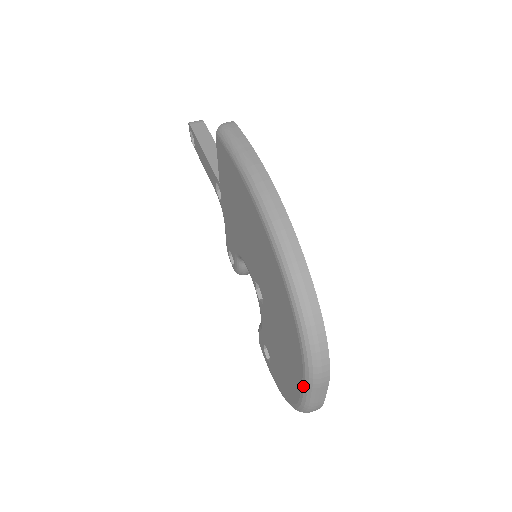
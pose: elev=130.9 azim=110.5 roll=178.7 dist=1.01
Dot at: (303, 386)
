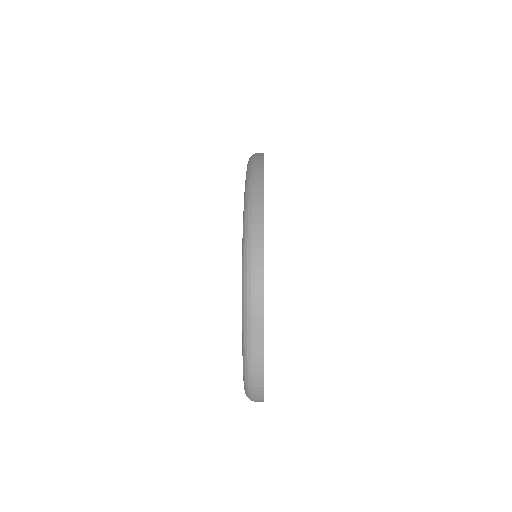
Dot at: (242, 328)
